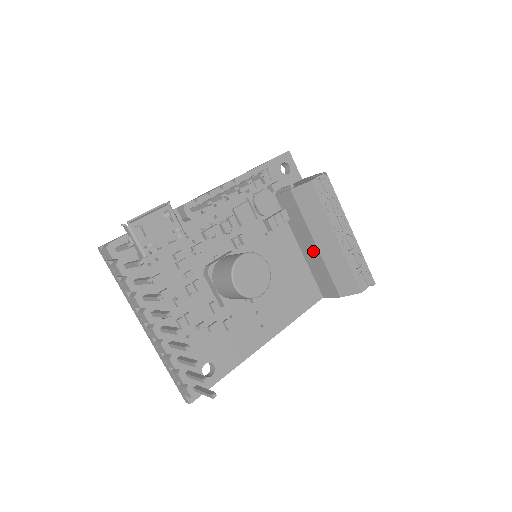
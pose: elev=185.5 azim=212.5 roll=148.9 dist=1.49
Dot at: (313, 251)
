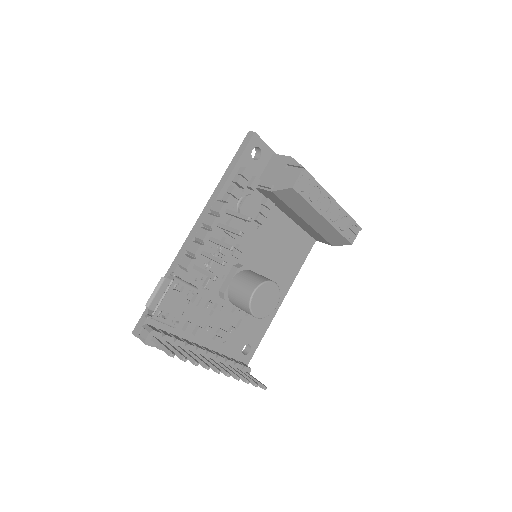
Dot at: (302, 222)
